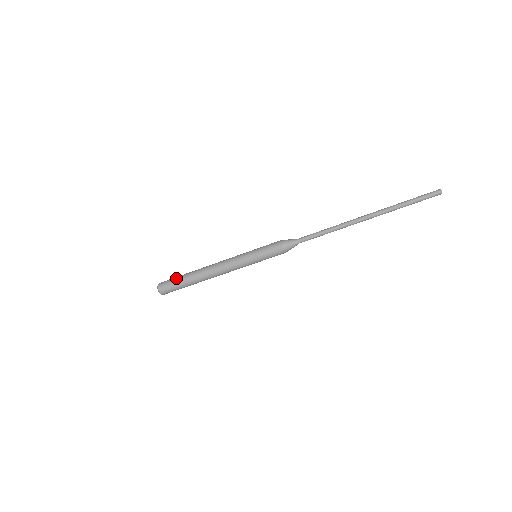
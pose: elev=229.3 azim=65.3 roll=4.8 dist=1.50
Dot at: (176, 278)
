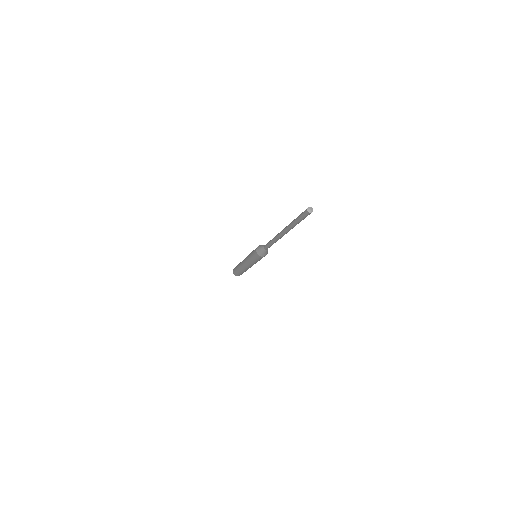
Dot at: (237, 265)
